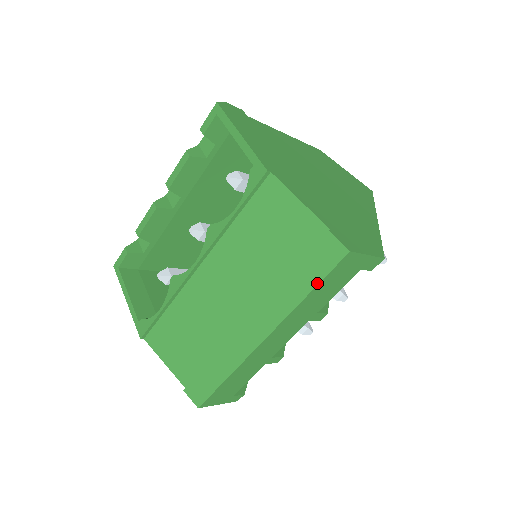
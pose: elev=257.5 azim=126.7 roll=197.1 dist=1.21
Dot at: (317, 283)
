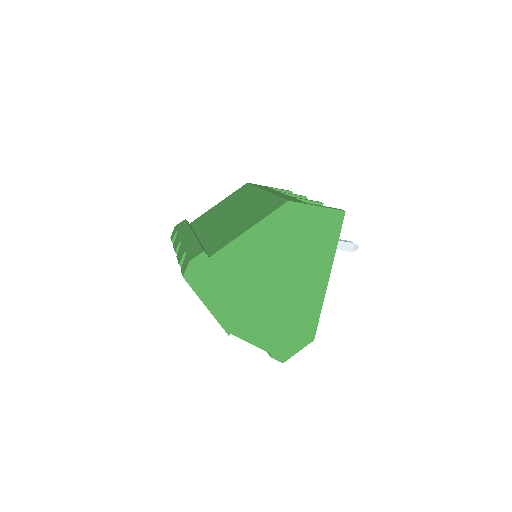
Dot at: occluded
